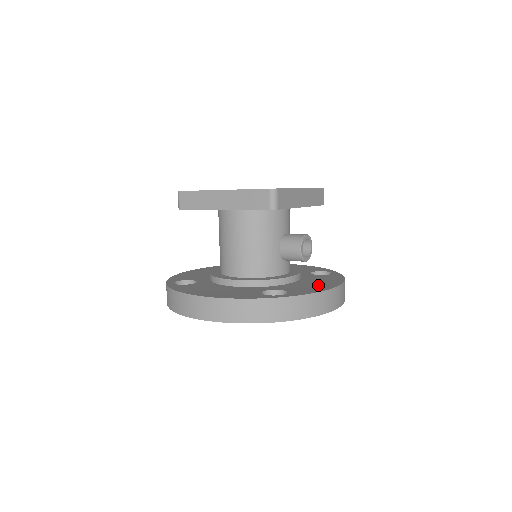
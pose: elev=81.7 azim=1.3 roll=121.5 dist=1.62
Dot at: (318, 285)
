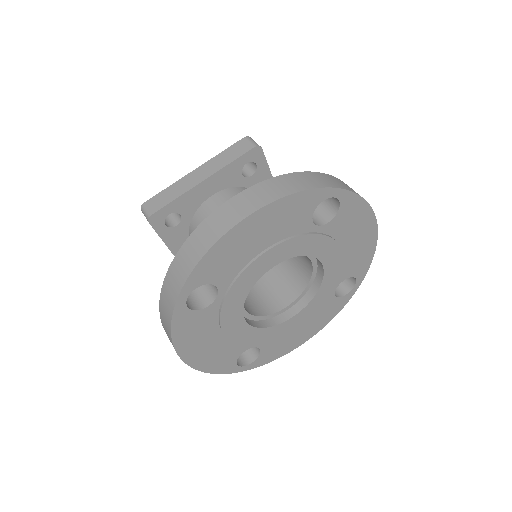
Dot at: occluded
